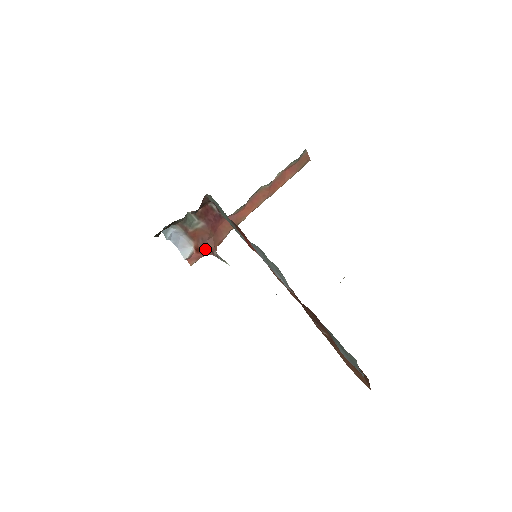
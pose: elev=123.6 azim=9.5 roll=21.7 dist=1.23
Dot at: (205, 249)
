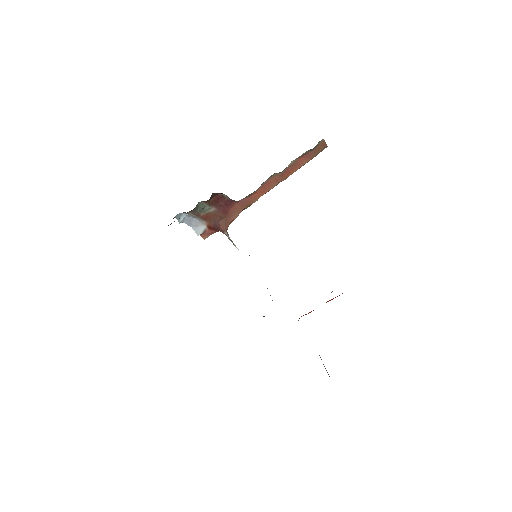
Dot at: (217, 228)
